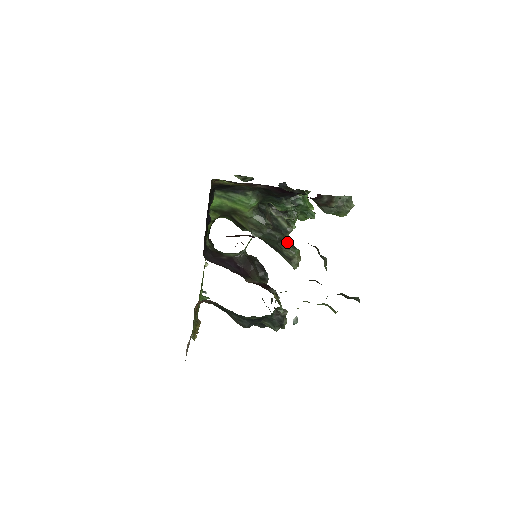
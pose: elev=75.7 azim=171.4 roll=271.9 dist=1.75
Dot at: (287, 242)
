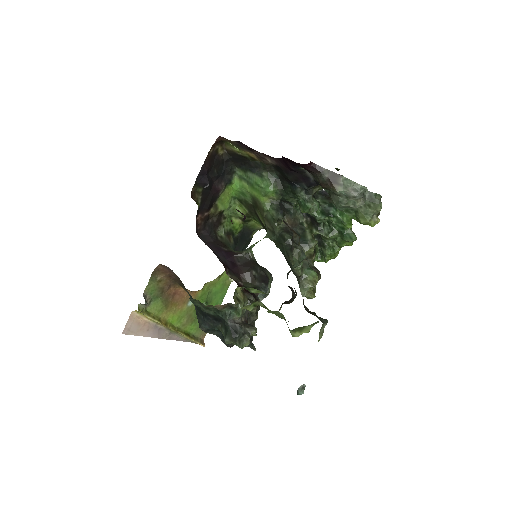
Dot at: occluded
